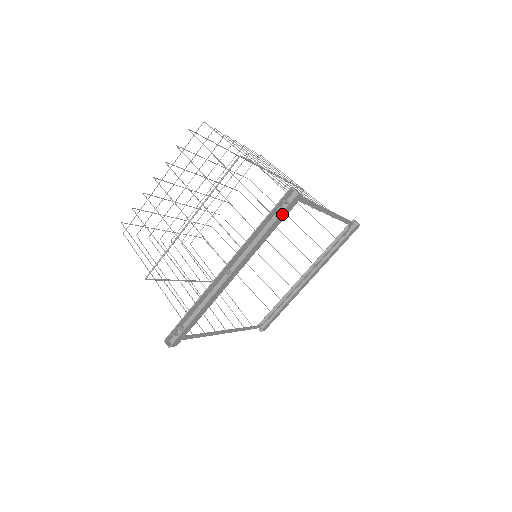
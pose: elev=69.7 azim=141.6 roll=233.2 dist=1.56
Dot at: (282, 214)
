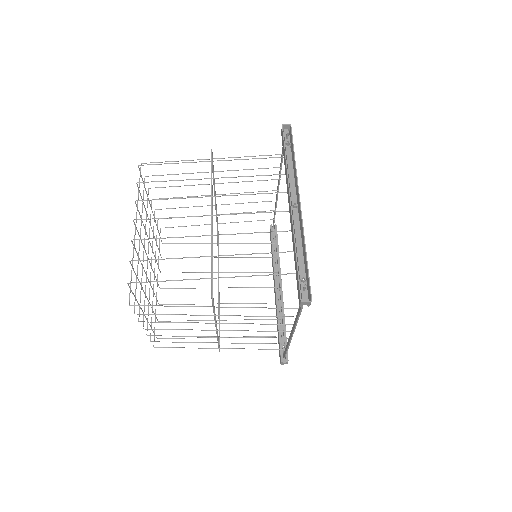
Dot at: (292, 143)
